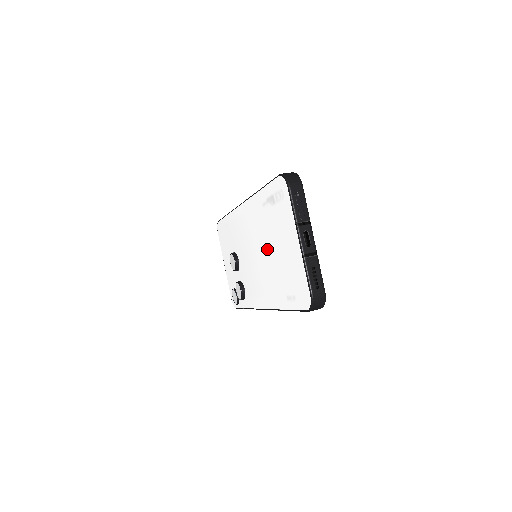
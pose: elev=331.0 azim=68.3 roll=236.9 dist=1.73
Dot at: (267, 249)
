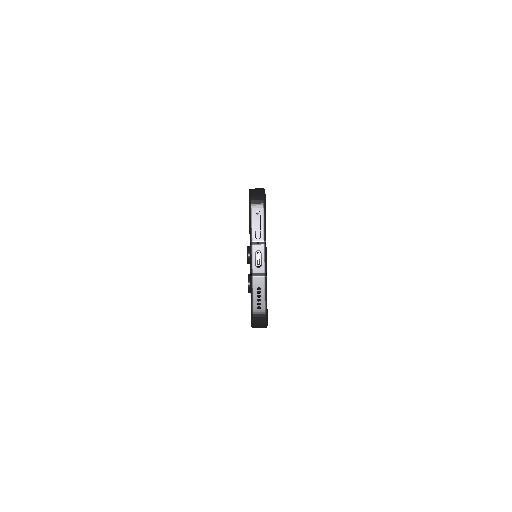
Dot at: occluded
